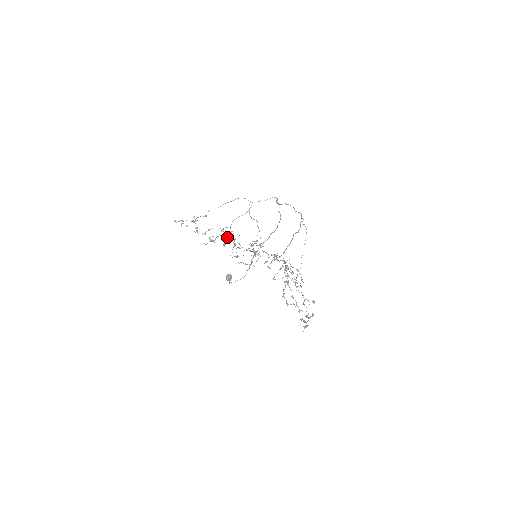
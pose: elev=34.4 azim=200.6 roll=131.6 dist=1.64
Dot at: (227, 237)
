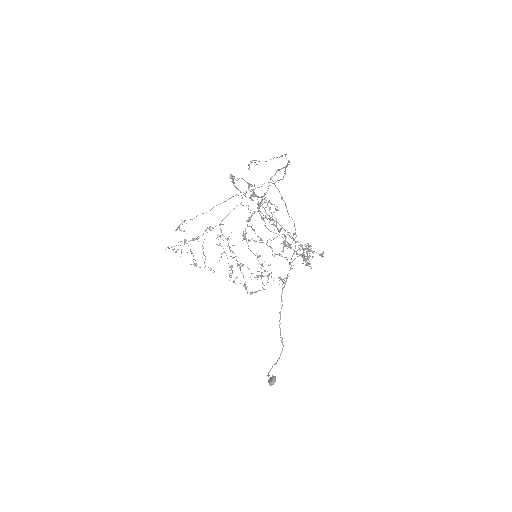
Dot at: occluded
